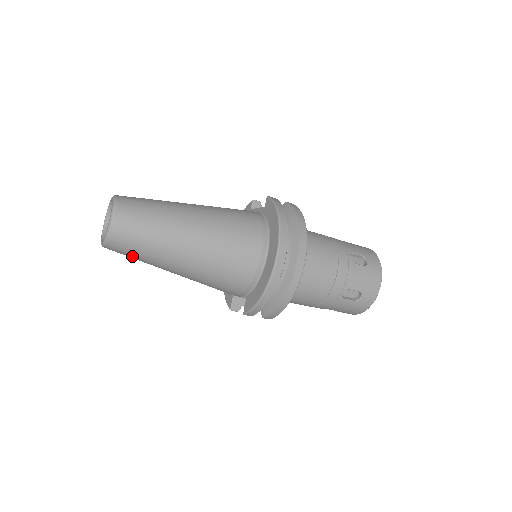
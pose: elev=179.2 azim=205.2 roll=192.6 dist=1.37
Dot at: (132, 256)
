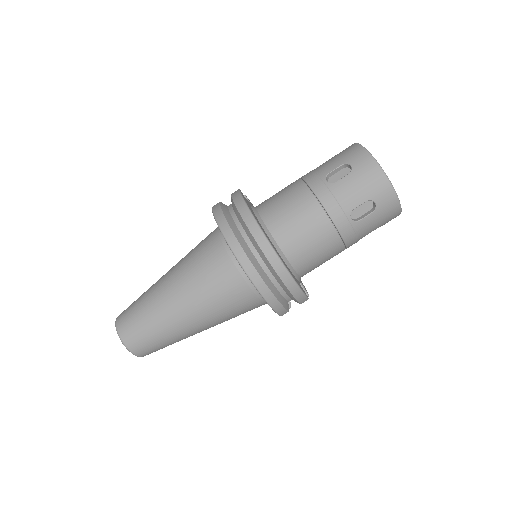
Dot at: (163, 347)
